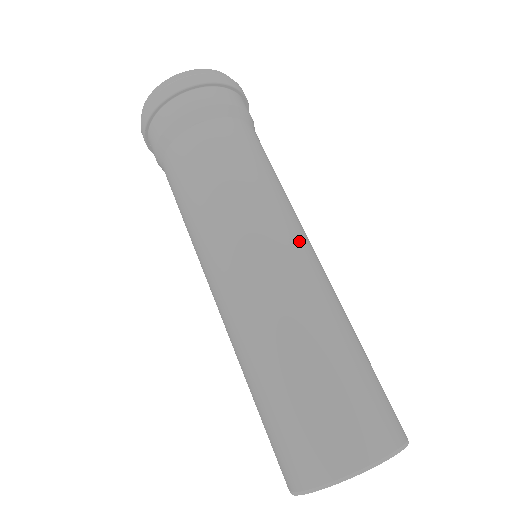
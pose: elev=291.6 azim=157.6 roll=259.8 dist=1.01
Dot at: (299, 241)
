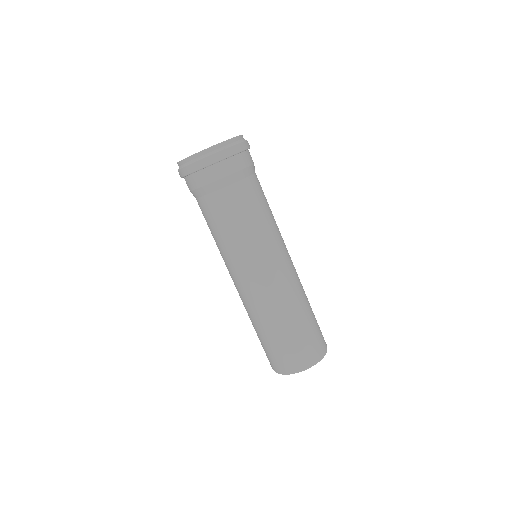
Dot at: (261, 272)
